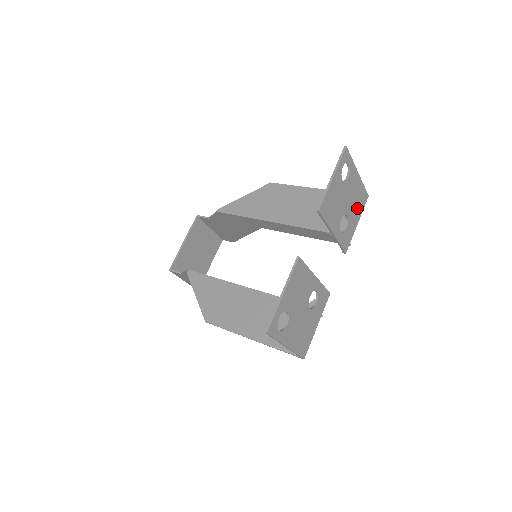
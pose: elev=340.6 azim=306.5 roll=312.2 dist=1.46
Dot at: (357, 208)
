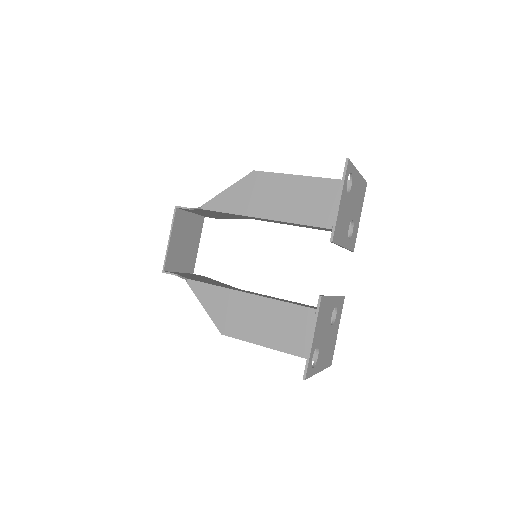
Dot at: (359, 204)
